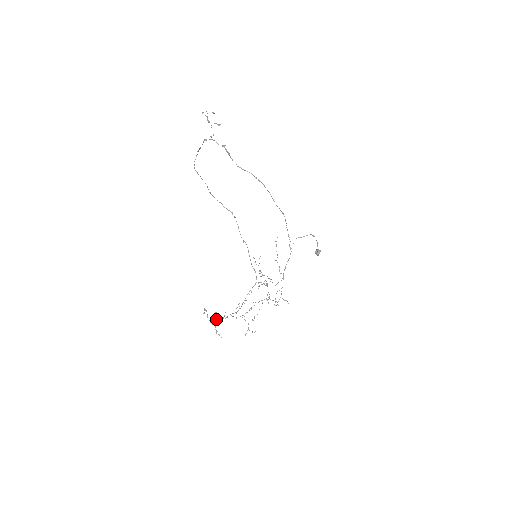
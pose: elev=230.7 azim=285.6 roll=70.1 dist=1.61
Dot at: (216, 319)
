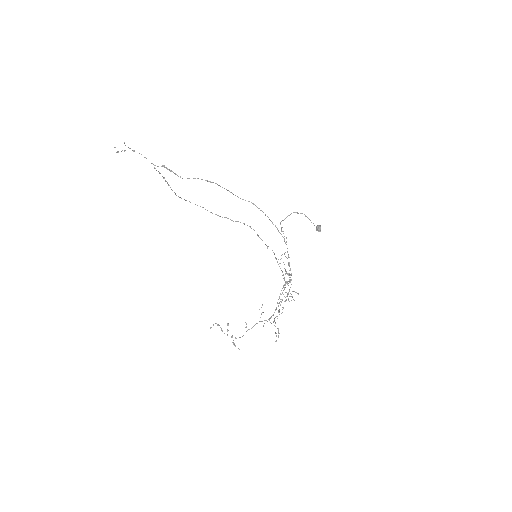
Dot at: (227, 331)
